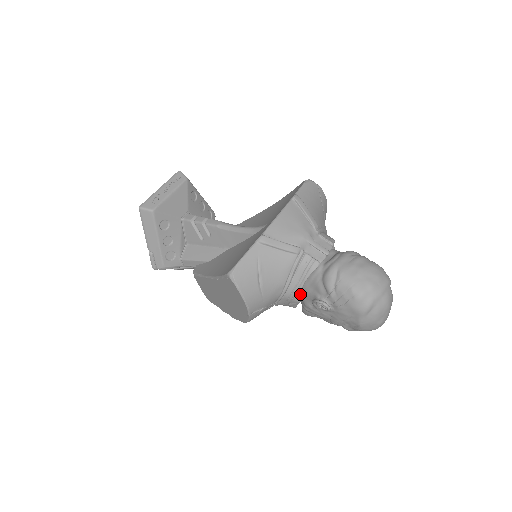
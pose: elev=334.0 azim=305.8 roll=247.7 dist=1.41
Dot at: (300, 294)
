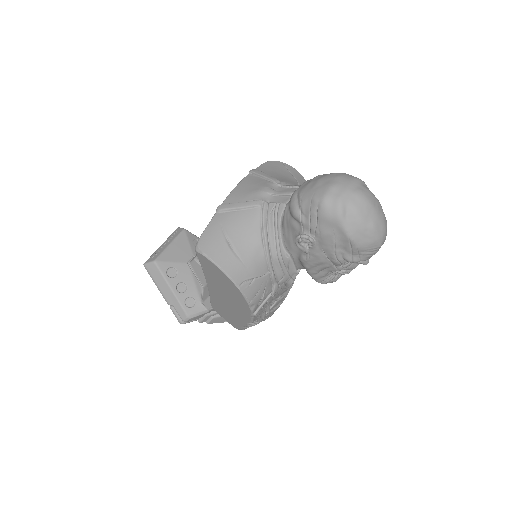
Dot at: (286, 248)
